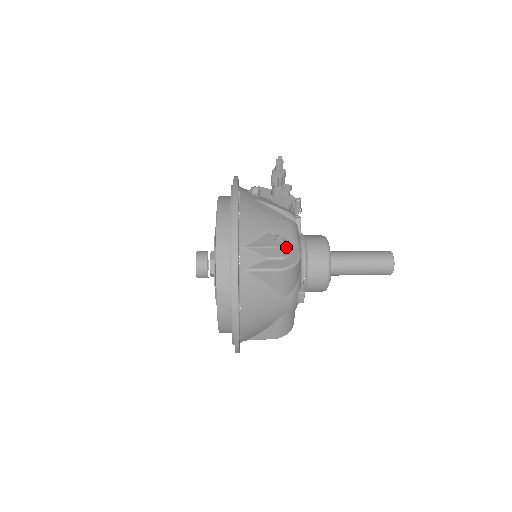
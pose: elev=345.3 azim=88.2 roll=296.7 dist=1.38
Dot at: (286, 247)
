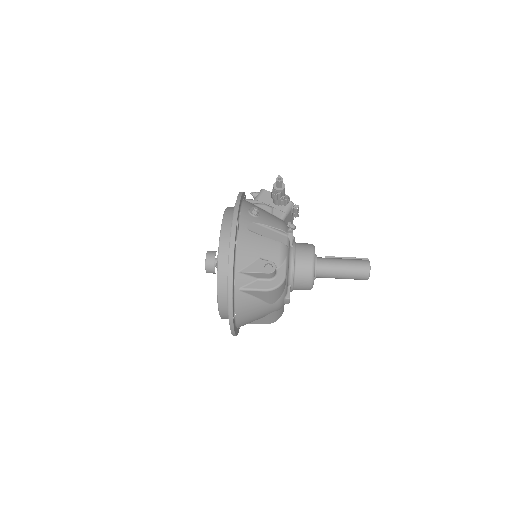
Dot at: (273, 273)
